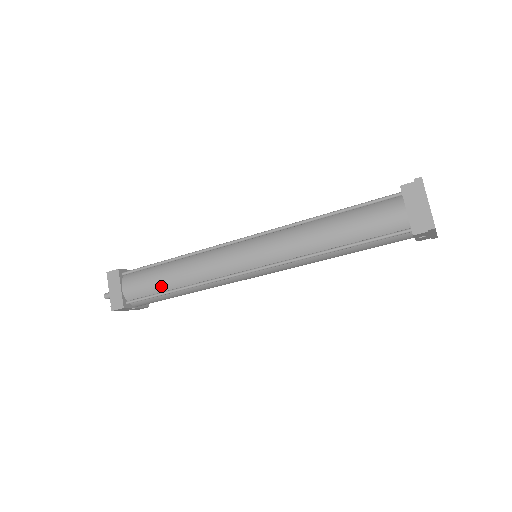
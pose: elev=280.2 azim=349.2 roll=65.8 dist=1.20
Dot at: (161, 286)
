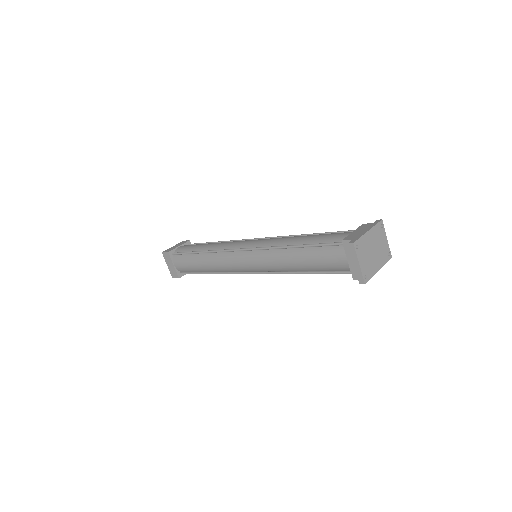
Dot at: (197, 269)
